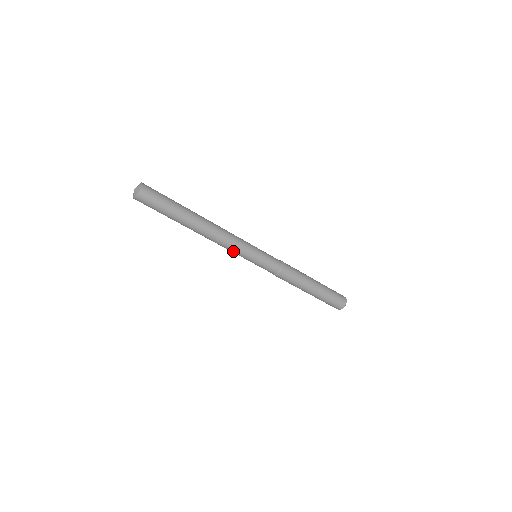
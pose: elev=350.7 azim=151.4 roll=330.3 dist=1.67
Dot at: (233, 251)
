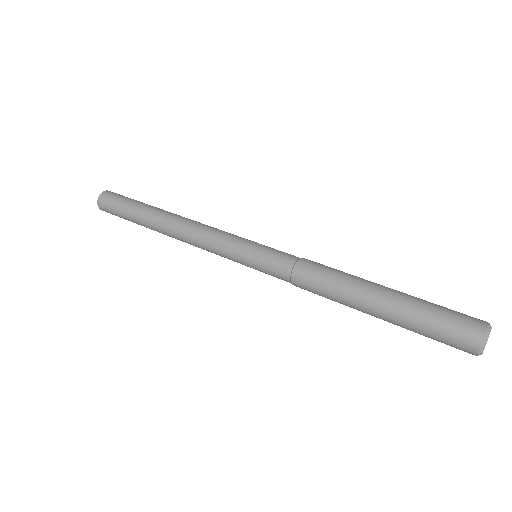
Dot at: (213, 246)
